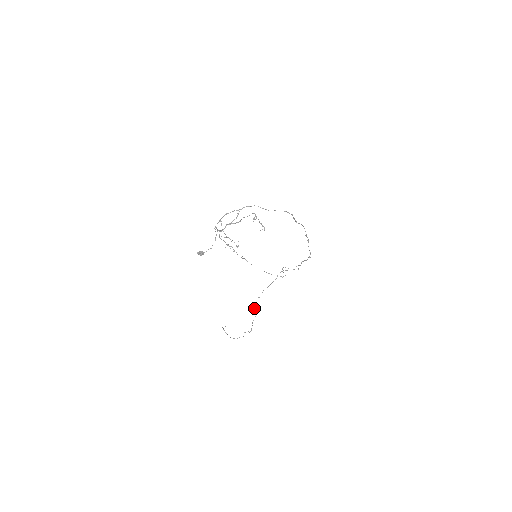
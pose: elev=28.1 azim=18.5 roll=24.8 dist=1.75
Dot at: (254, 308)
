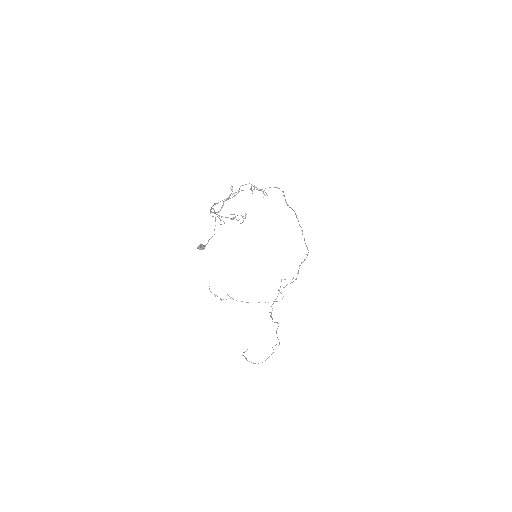
Dot at: occluded
